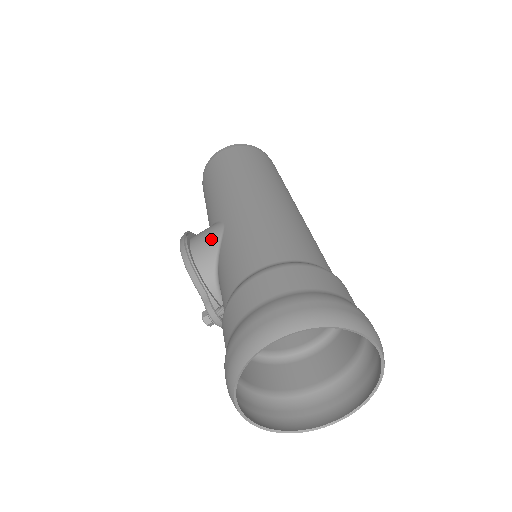
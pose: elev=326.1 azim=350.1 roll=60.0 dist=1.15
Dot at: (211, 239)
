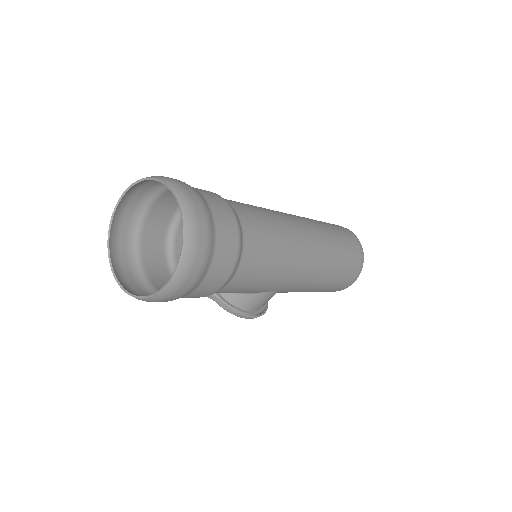
Dot at: occluded
